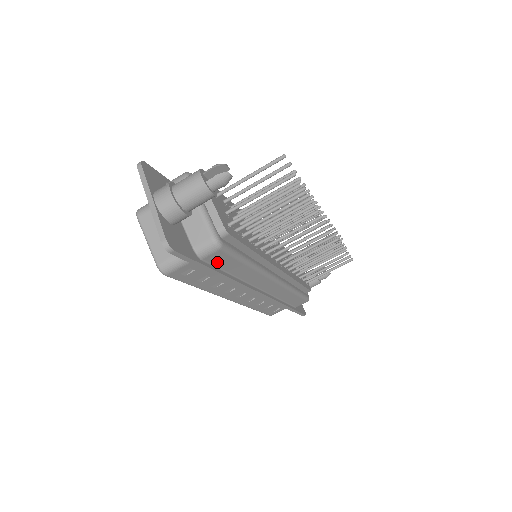
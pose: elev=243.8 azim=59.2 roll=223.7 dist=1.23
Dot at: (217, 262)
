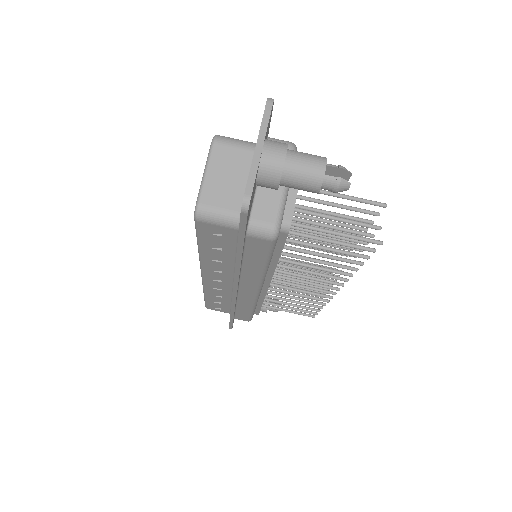
Dot at: (251, 247)
